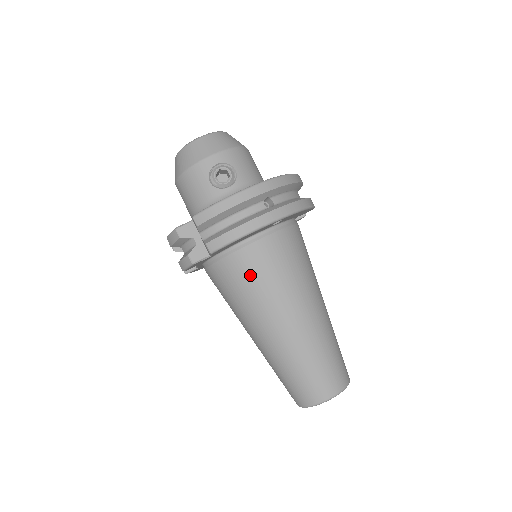
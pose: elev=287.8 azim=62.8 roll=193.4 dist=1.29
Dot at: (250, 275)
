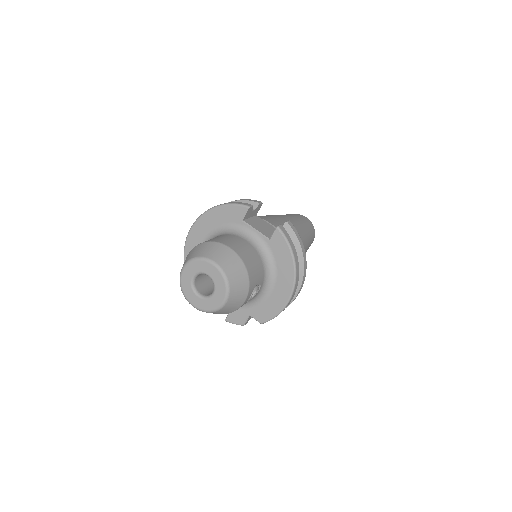
Dot at: occluded
